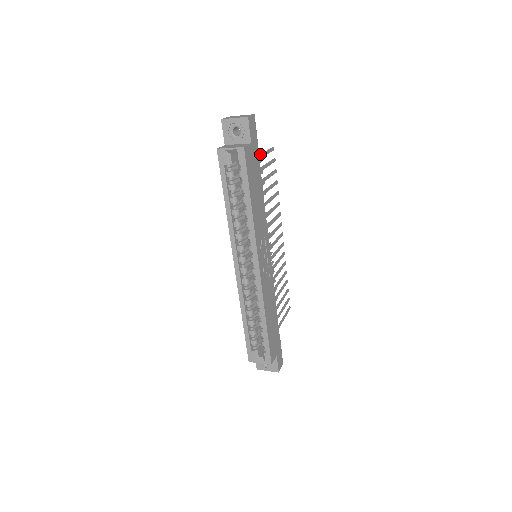
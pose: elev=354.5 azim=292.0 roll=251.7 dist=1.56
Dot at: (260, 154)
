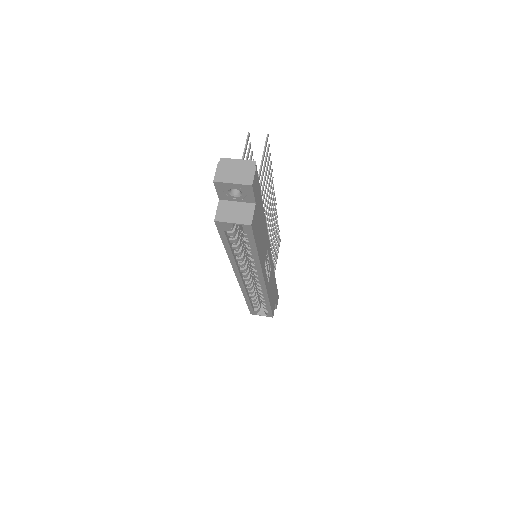
Dot at: occluded
